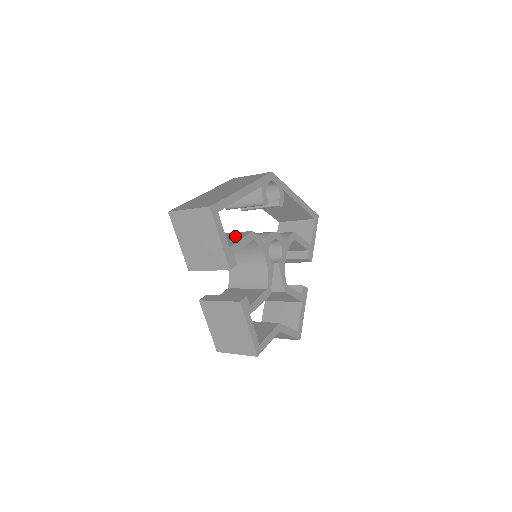
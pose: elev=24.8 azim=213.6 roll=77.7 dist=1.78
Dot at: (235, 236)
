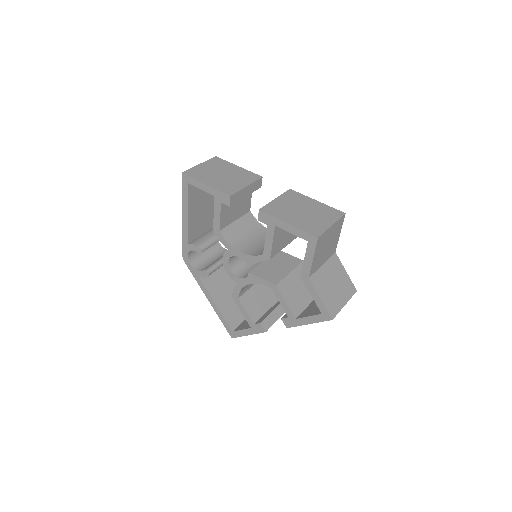
Dot at: occluded
